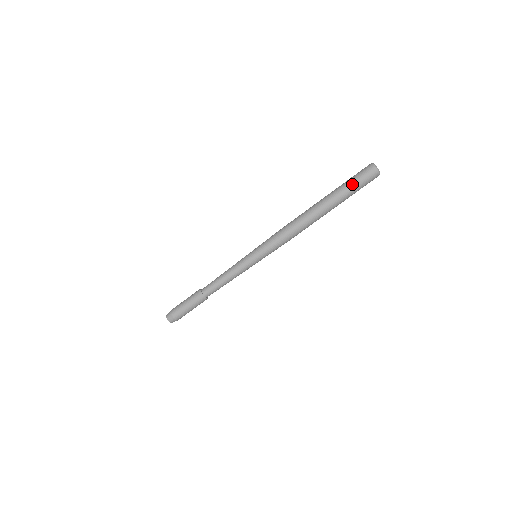
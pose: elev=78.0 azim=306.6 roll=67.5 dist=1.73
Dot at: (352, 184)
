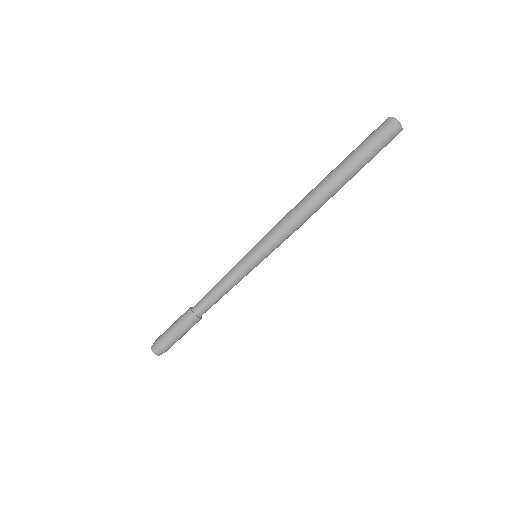
Dot at: (373, 152)
